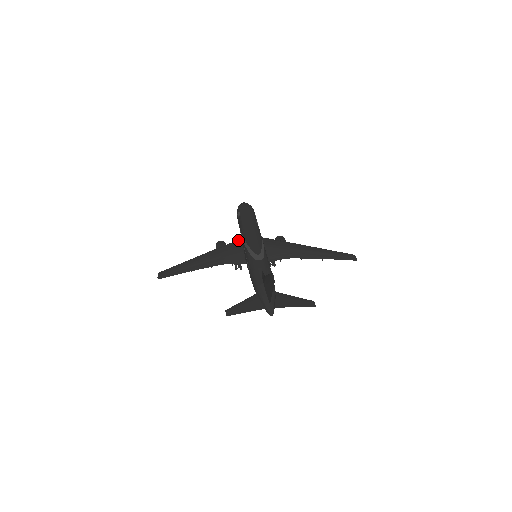
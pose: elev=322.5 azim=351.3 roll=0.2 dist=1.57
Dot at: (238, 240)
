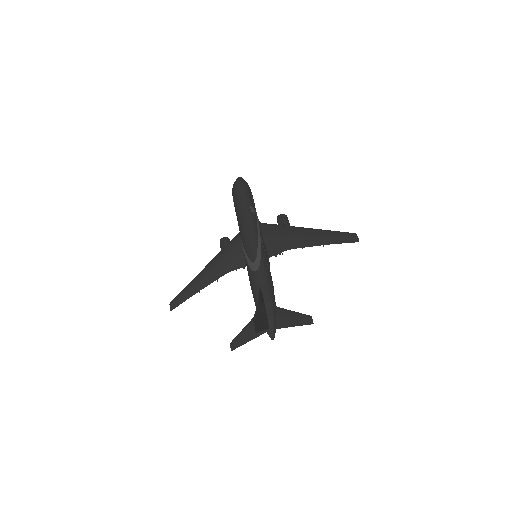
Dot at: (238, 235)
